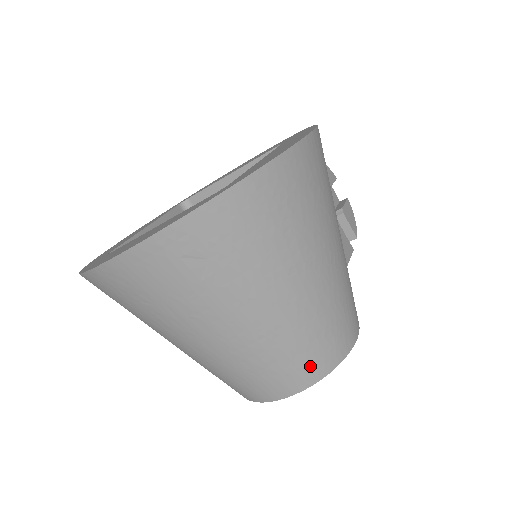
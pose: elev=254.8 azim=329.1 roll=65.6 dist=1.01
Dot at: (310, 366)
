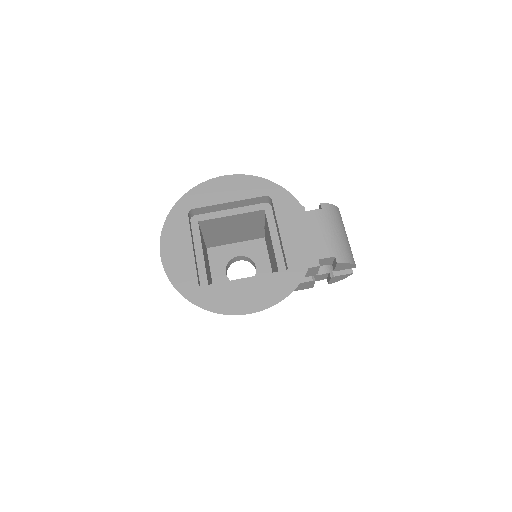
Dot at: occluded
